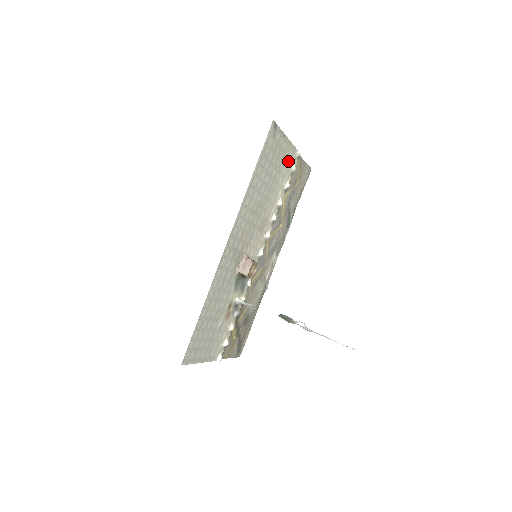
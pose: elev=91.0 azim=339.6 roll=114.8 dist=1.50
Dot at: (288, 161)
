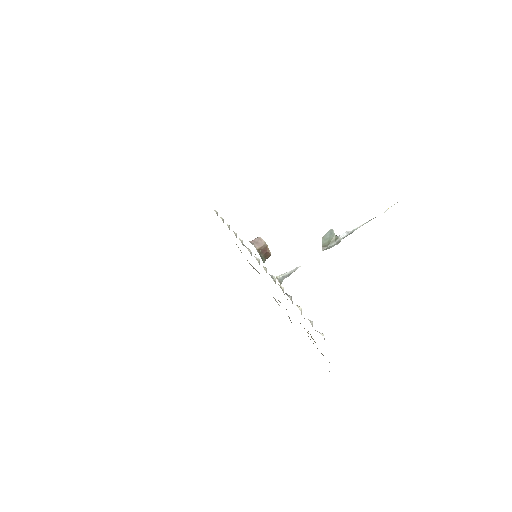
Dot at: occluded
